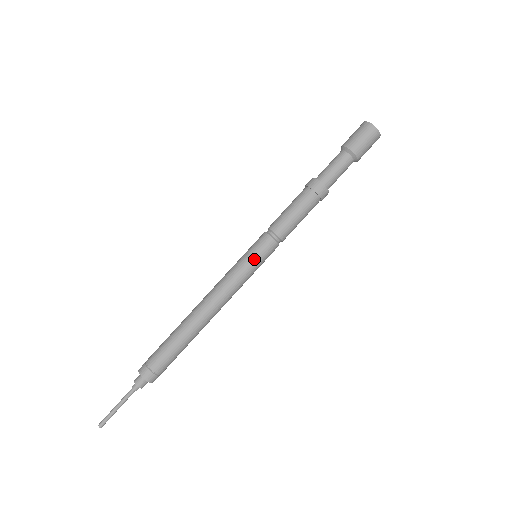
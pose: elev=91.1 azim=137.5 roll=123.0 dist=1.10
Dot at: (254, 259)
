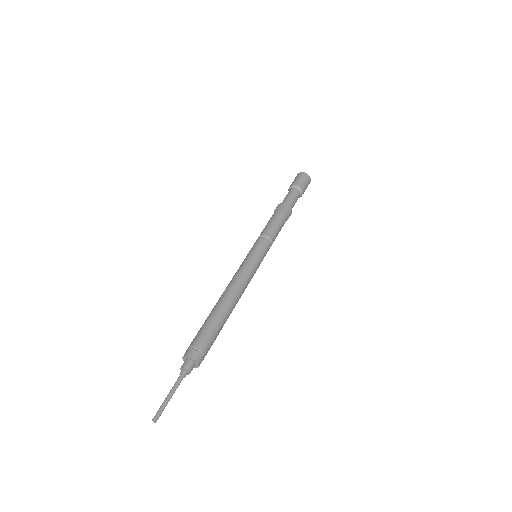
Dot at: (261, 257)
